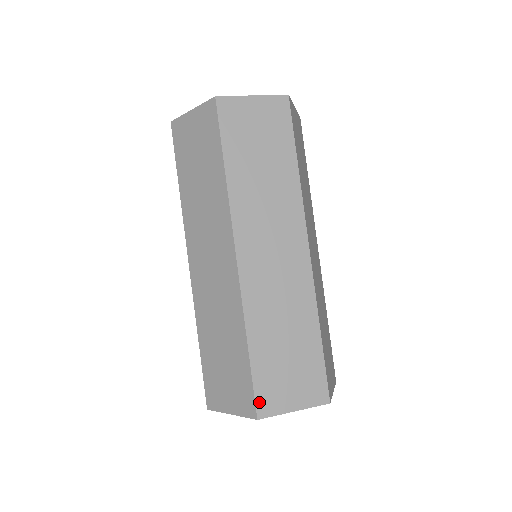
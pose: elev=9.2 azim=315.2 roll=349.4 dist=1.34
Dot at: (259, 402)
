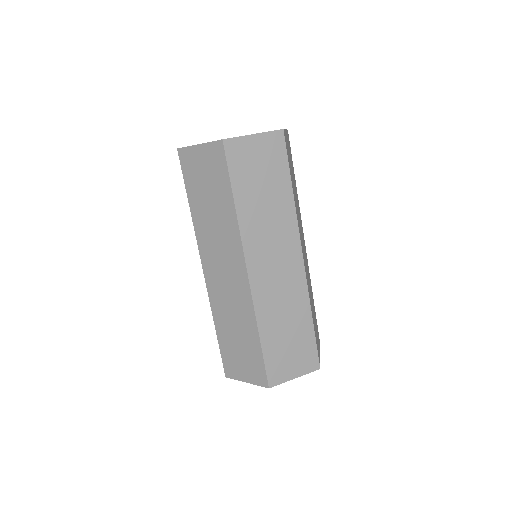
Dot at: (270, 376)
